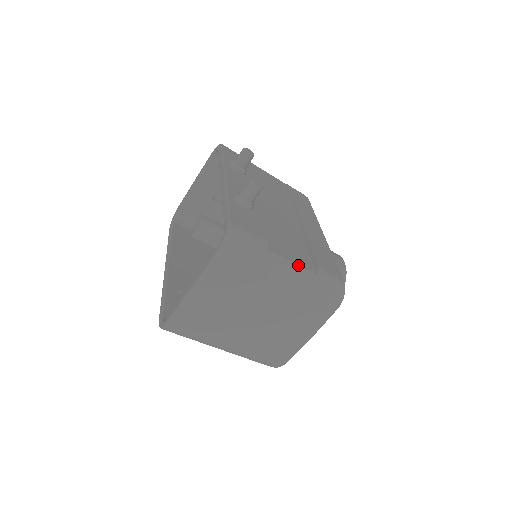
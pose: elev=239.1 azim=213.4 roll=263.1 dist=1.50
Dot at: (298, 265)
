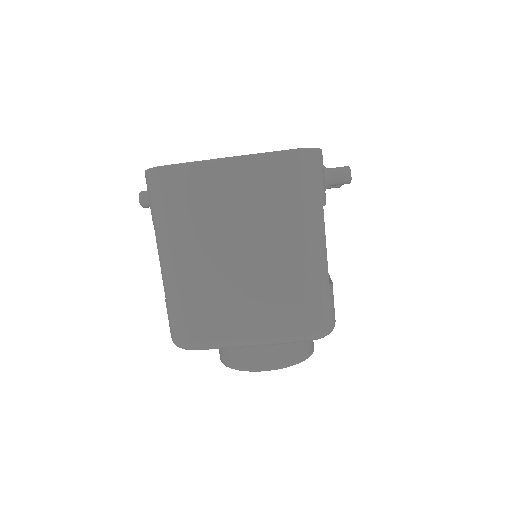
Dot at: occluded
